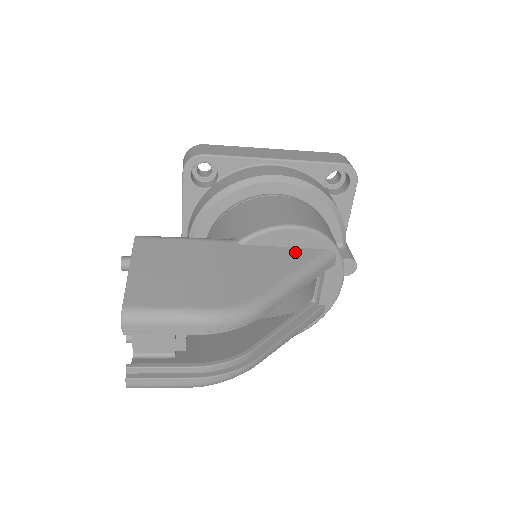
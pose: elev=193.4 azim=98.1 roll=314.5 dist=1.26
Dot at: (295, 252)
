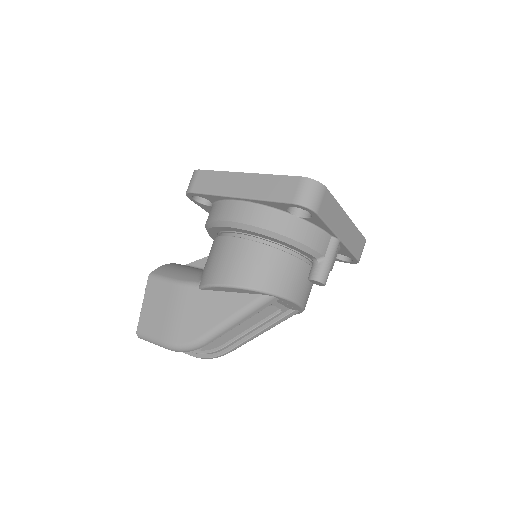
Dot at: (236, 298)
